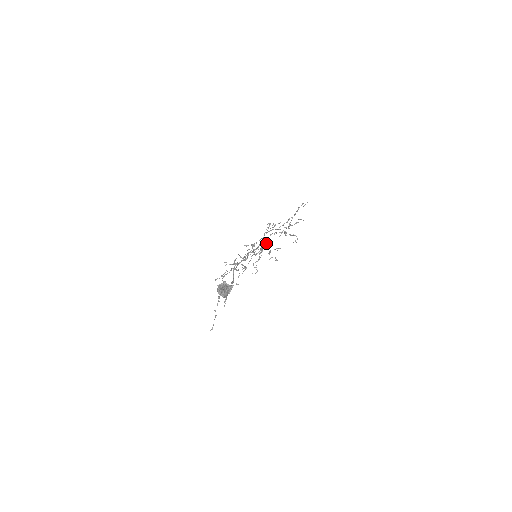
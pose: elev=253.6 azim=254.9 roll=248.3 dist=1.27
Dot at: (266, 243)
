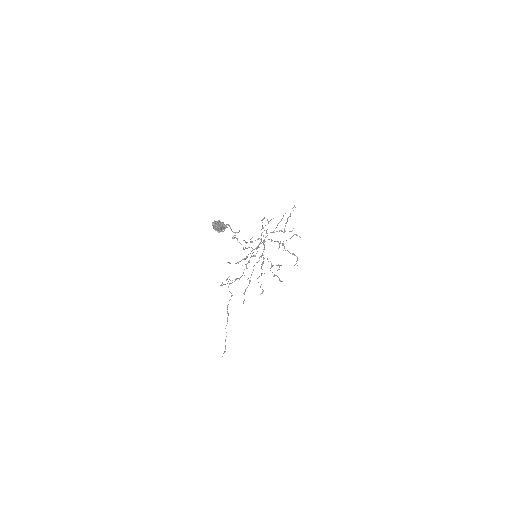
Dot at: (263, 240)
